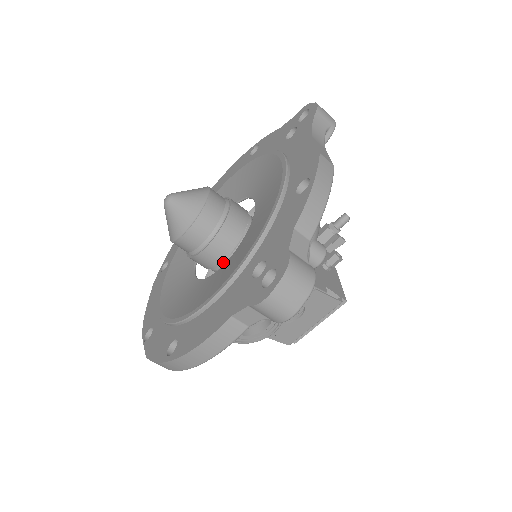
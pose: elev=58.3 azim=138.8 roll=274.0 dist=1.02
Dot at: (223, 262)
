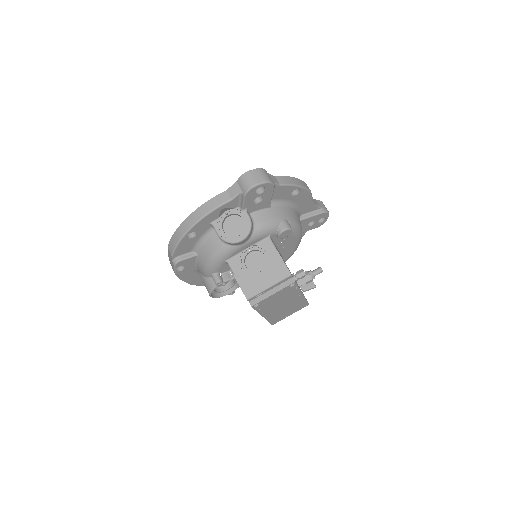
Dot at: occluded
